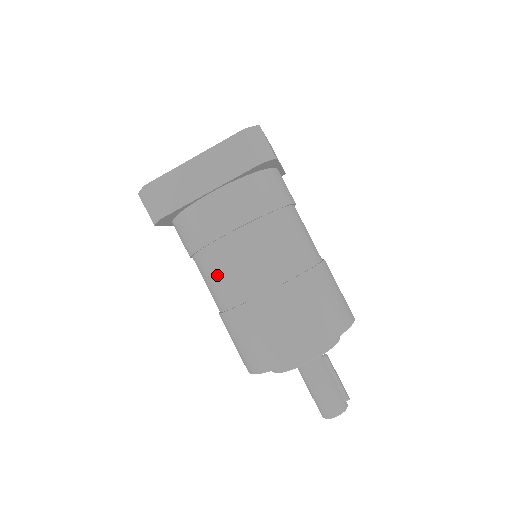
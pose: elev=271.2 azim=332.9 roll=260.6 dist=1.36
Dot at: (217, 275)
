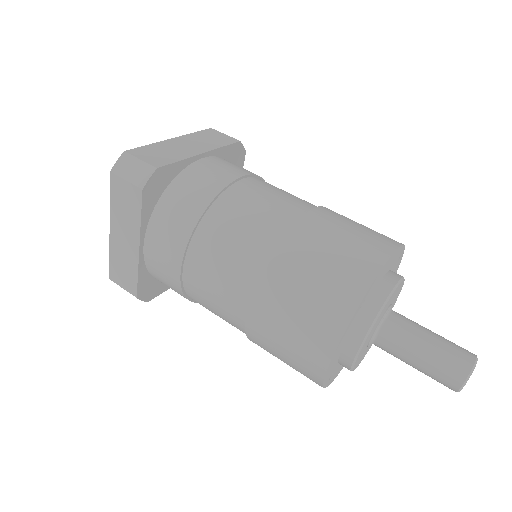
Dot at: (243, 220)
